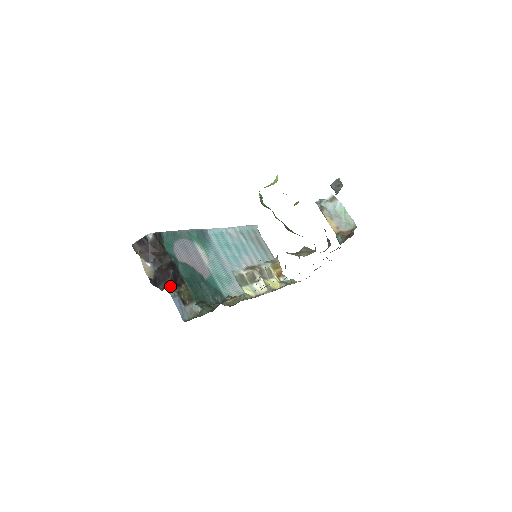
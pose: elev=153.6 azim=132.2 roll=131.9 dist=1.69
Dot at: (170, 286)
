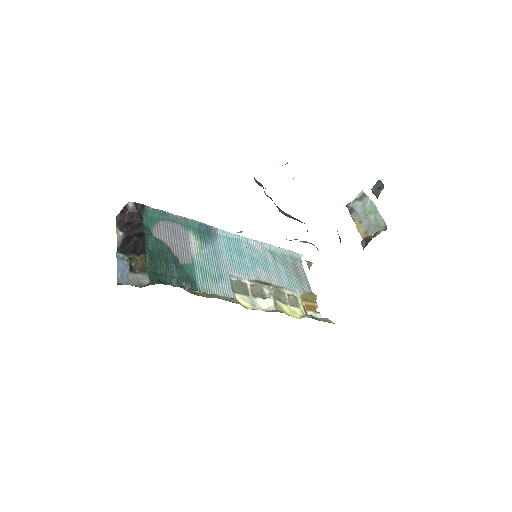
Dot at: occluded
